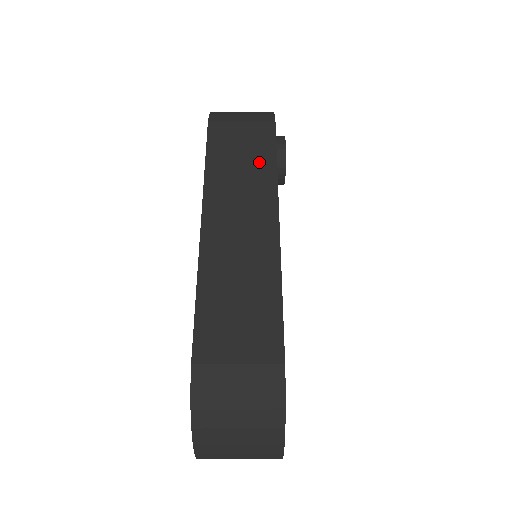
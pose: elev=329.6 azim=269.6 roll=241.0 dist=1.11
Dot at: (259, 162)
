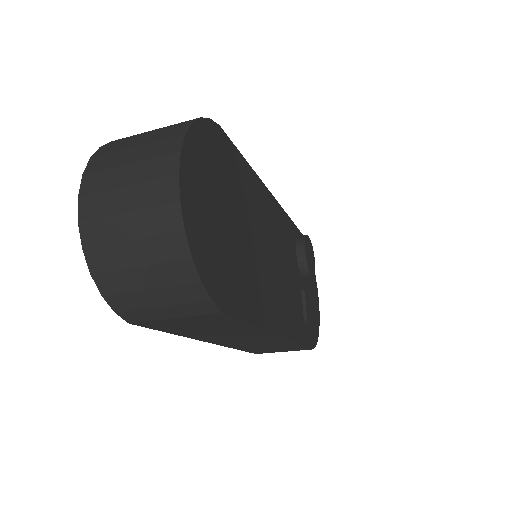
Dot at: occluded
